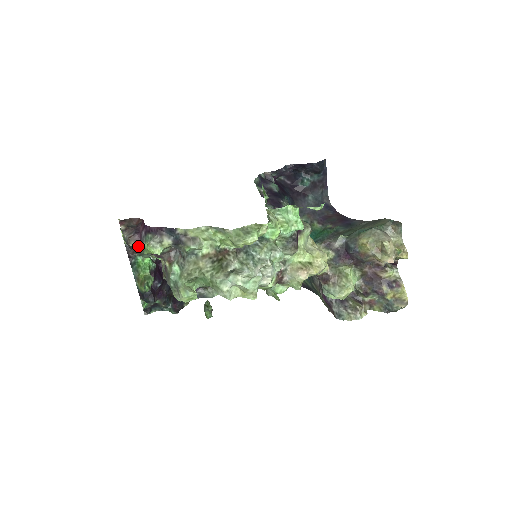
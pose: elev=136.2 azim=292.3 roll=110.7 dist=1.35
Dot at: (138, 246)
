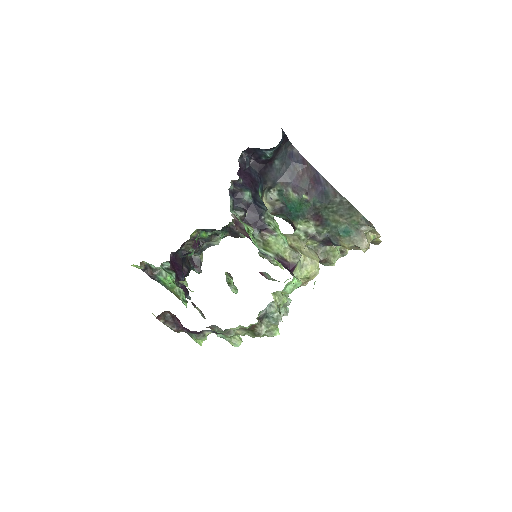
Dot at: (184, 331)
